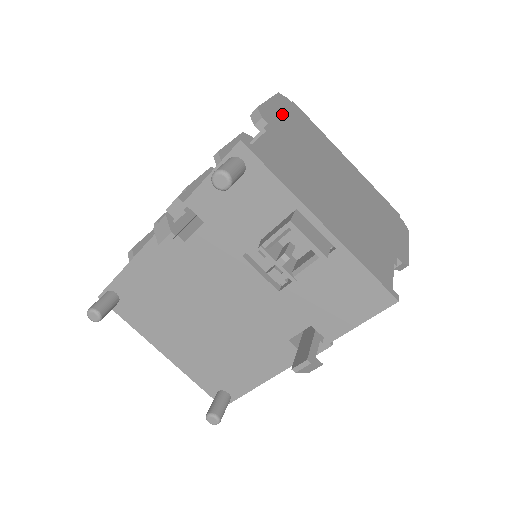
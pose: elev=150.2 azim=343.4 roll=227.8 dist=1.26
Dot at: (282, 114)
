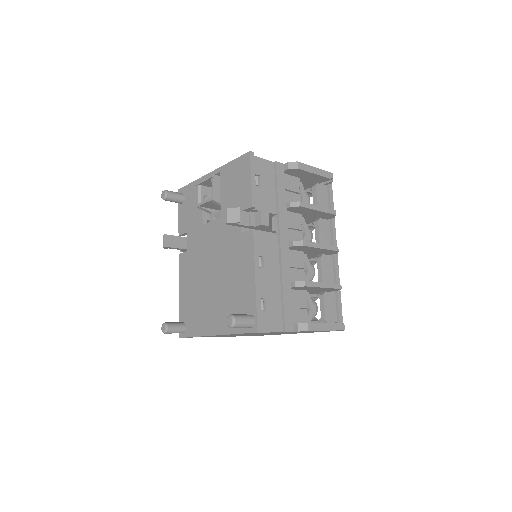
Dot at: occluded
